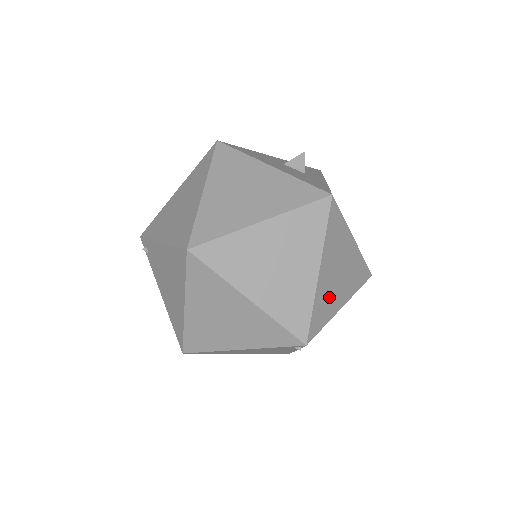
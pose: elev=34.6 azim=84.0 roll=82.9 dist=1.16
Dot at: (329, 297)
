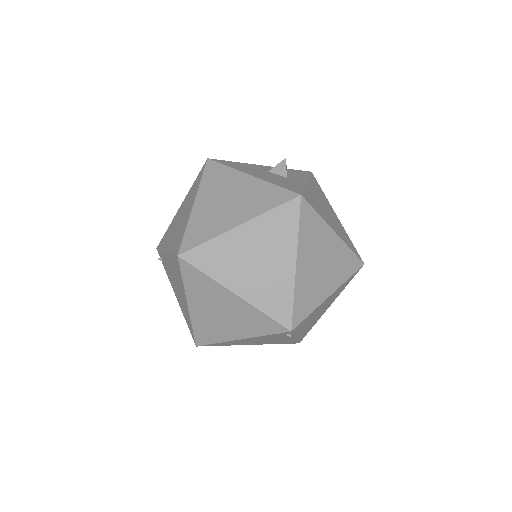
Dot at: (312, 287)
